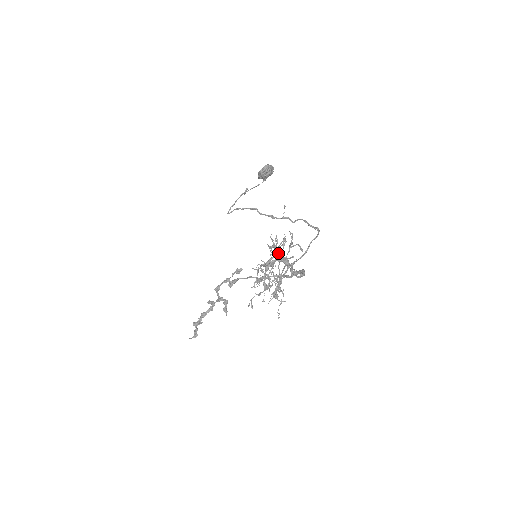
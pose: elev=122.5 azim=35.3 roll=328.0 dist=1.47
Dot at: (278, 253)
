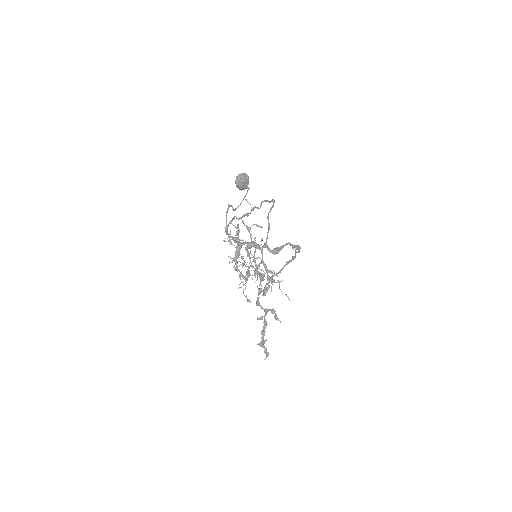
Dot at: (235, 242)
